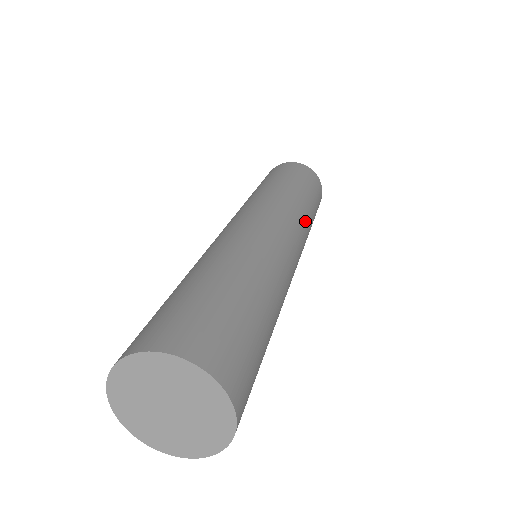
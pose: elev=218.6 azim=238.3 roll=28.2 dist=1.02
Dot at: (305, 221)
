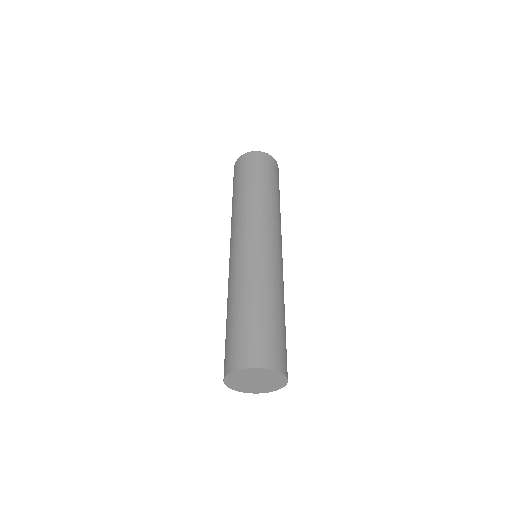
Dot at: occluded
